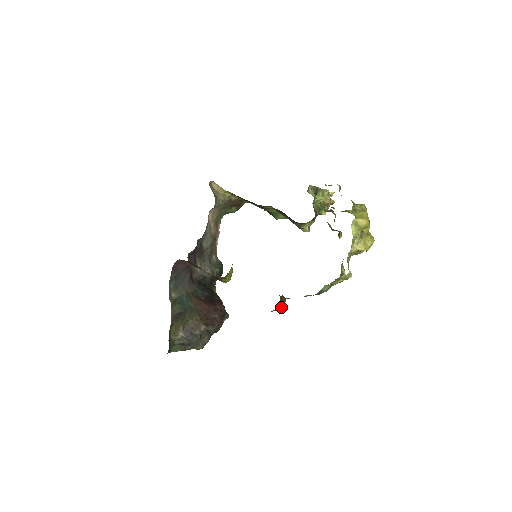
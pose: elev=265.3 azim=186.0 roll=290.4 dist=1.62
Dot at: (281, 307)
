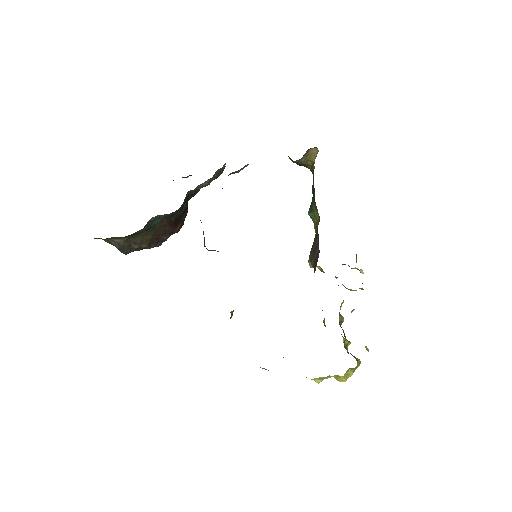
Dot at: occluded
